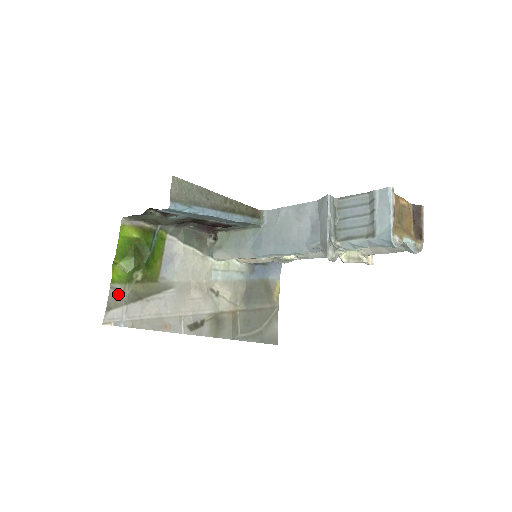
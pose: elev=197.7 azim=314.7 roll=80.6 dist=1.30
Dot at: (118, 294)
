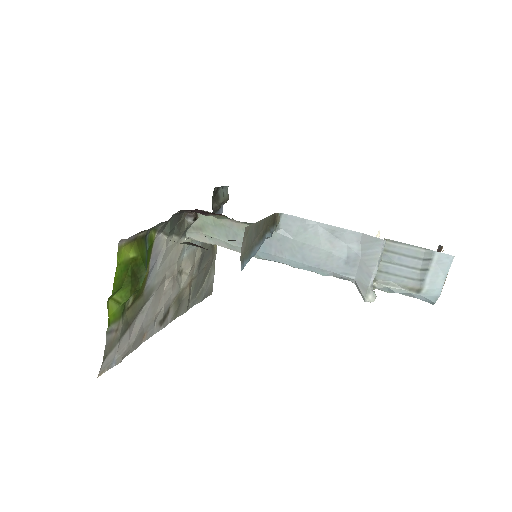
Dot at: (113, 336)
